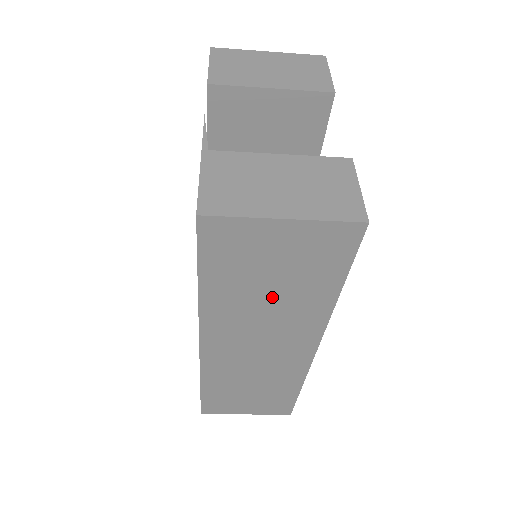
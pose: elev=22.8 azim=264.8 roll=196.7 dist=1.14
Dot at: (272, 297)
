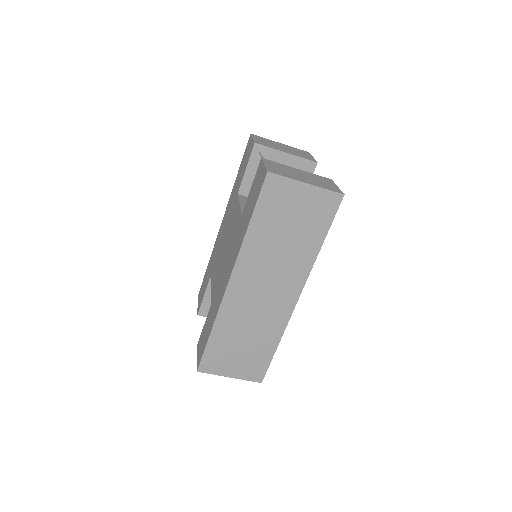
Dot at: (285, 242)
